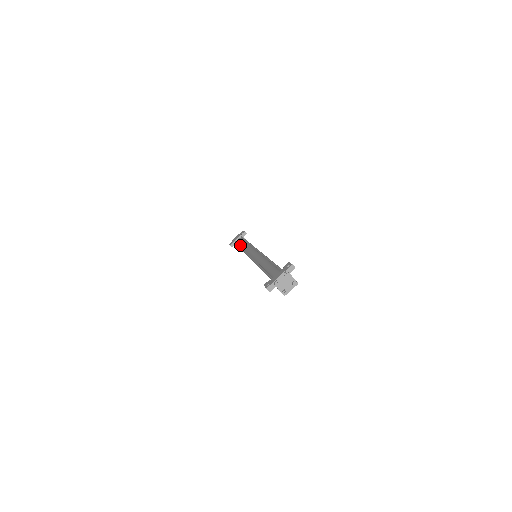
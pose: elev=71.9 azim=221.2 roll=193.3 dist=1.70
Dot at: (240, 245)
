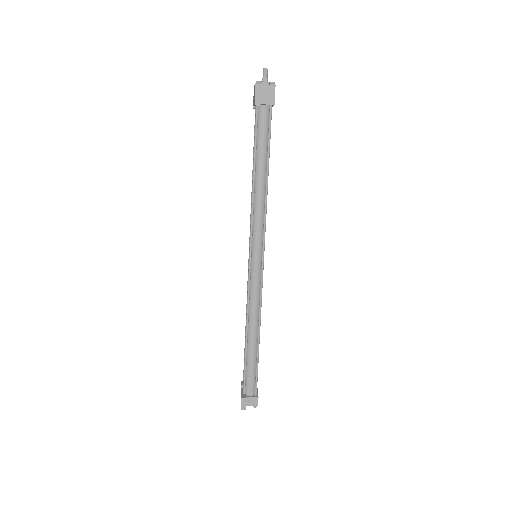
Dot at: occluded
